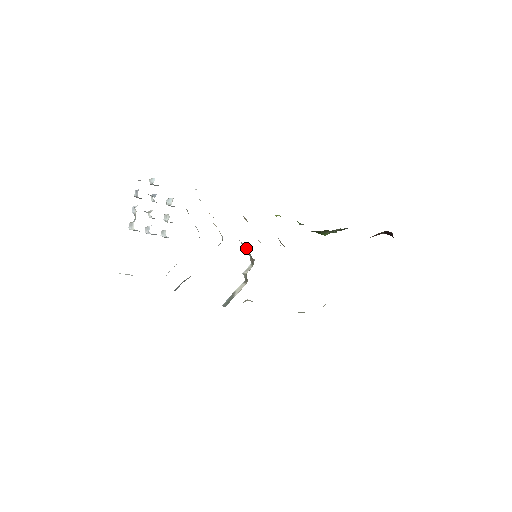
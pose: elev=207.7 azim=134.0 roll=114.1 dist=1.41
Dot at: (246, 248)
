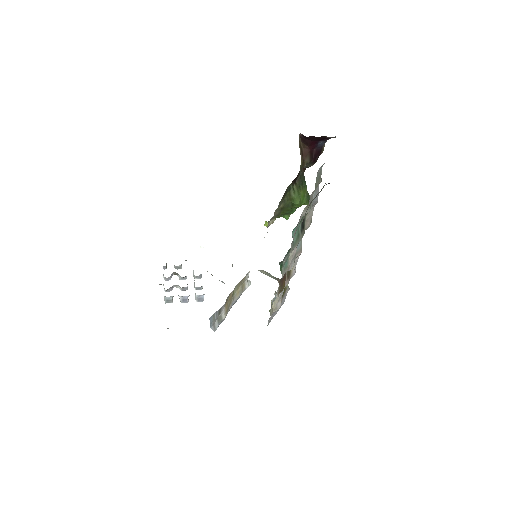
Dot at: (267, 273)
